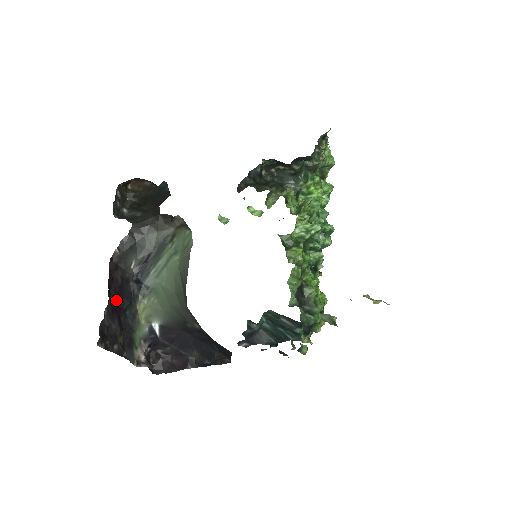
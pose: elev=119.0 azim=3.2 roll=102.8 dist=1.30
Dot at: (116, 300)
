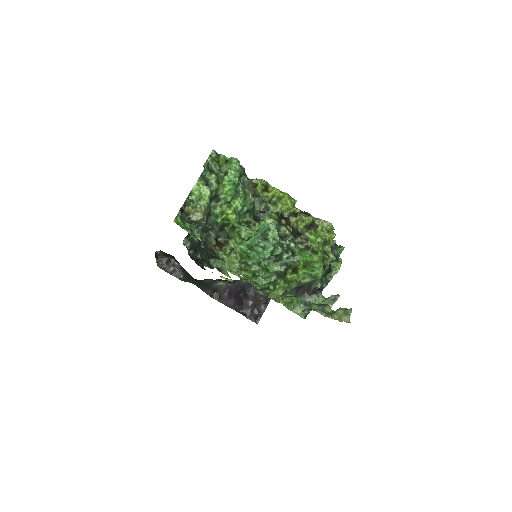
Dot at: (237, 300)
